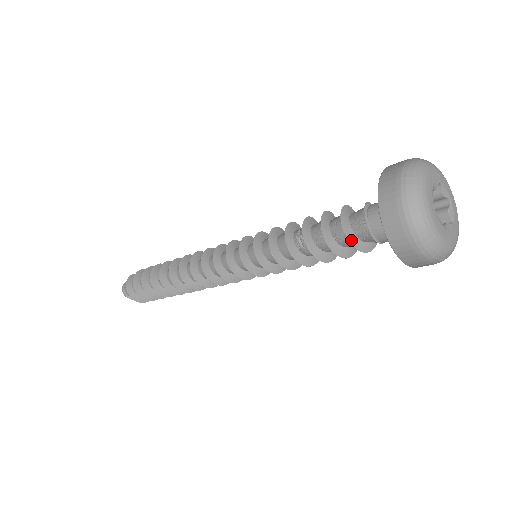
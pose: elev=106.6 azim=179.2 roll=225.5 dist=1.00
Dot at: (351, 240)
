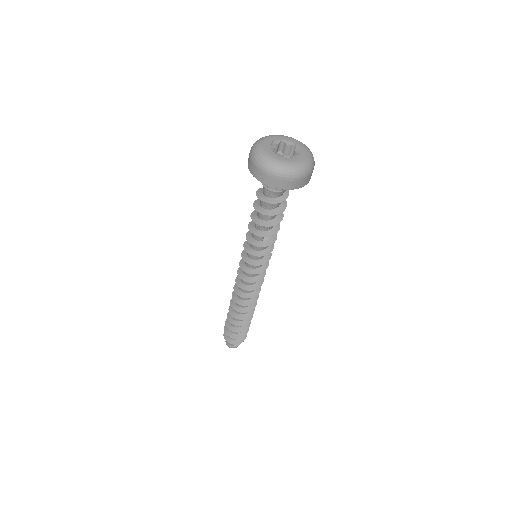
Dot at: (264, 200)
